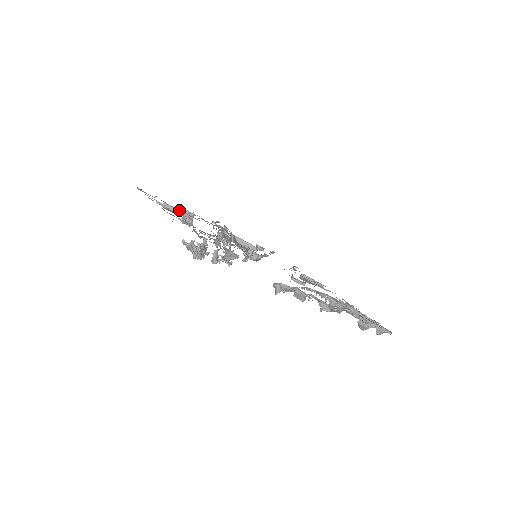
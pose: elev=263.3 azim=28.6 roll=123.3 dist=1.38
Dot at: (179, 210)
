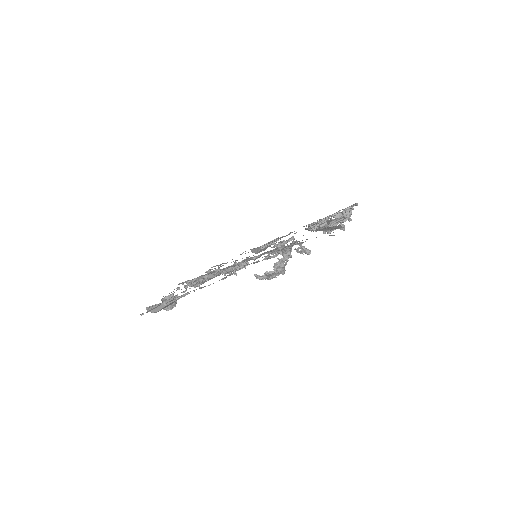
Dot at: occluded
